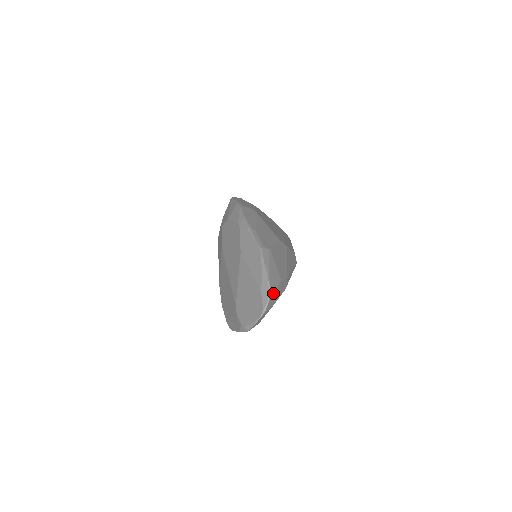
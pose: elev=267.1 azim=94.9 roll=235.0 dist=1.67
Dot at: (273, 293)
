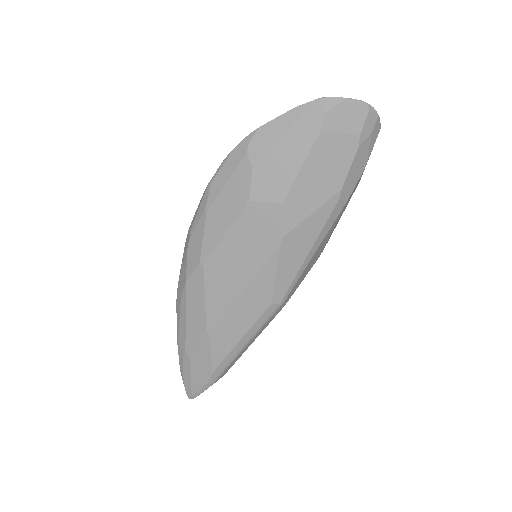
Dot at: (374, 134)
